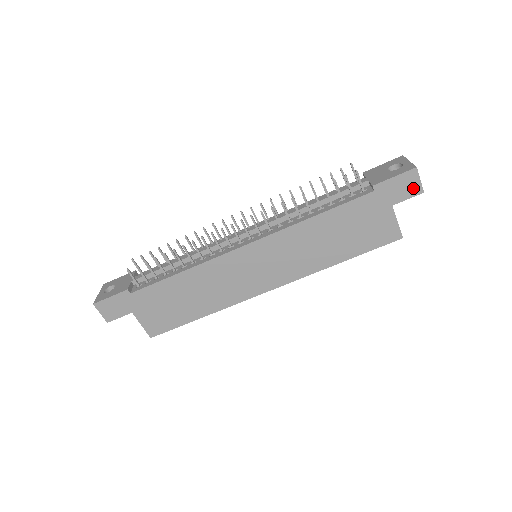
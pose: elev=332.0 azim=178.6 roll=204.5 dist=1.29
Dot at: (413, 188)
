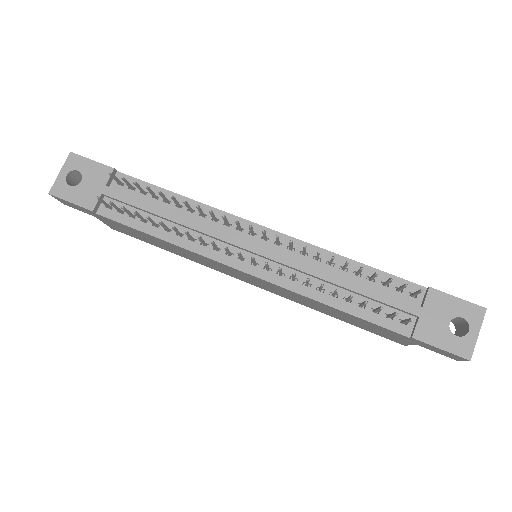
Dot at: (450, 356)
